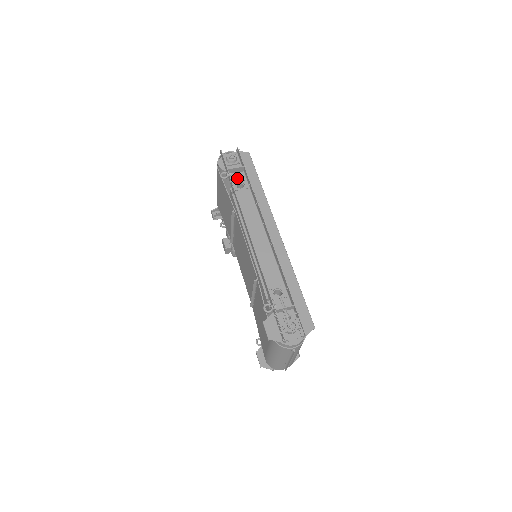
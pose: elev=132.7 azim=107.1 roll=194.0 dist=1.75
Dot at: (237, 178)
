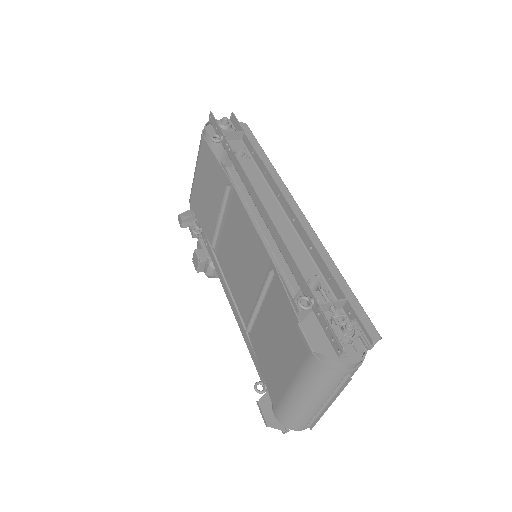
Dot at: (233, 146)
